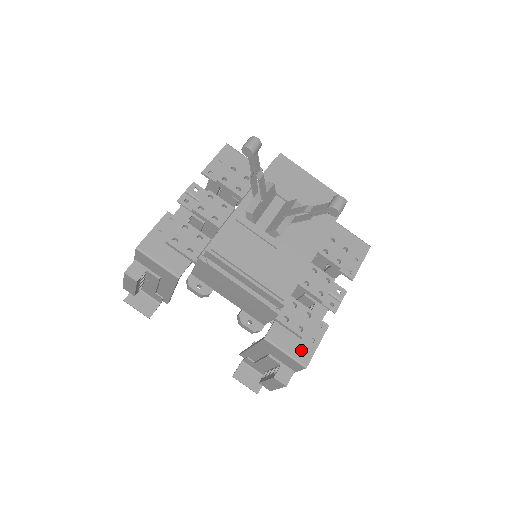
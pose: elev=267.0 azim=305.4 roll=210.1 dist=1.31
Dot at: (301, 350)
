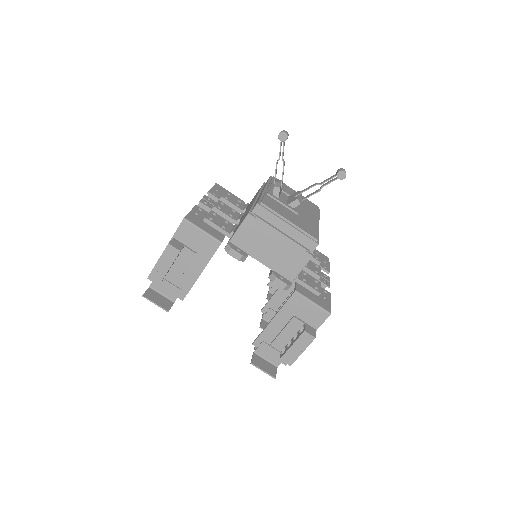
Dot at: (322, 303)
